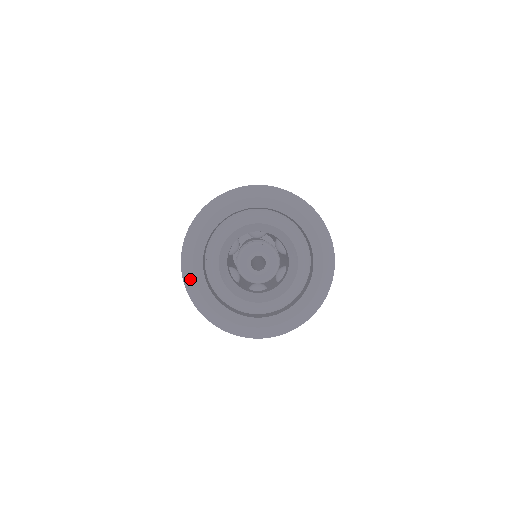
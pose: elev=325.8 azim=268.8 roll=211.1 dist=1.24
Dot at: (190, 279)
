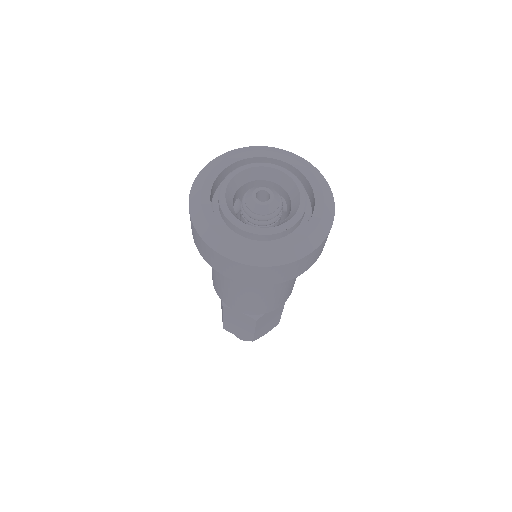
Dot at: (198, 215)
